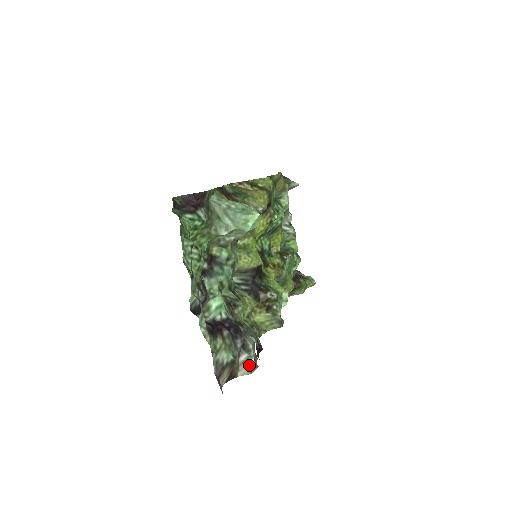
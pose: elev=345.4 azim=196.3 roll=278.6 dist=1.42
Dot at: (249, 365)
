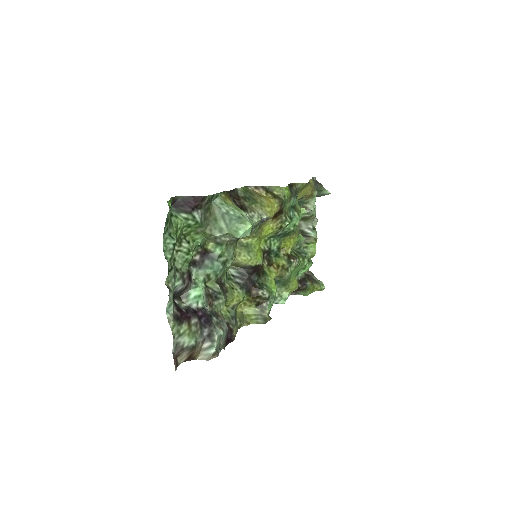
Dot at: (209, 353)
